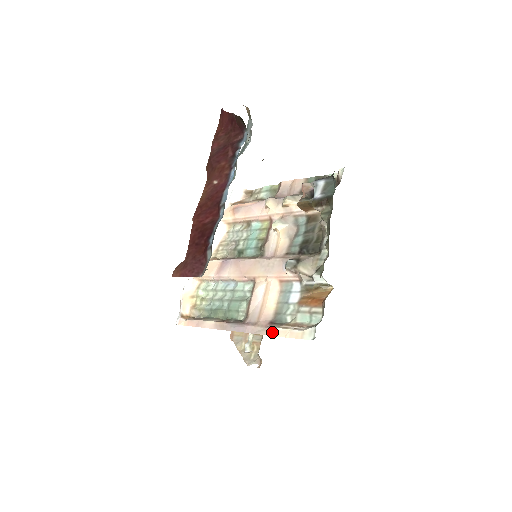
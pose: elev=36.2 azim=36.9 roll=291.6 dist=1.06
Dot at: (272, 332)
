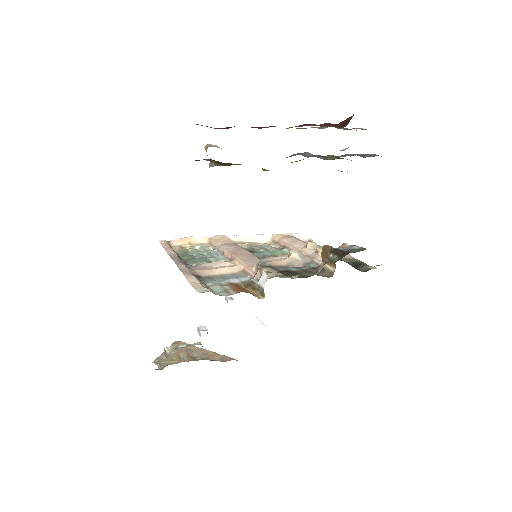
Dot at: (189, 275)
